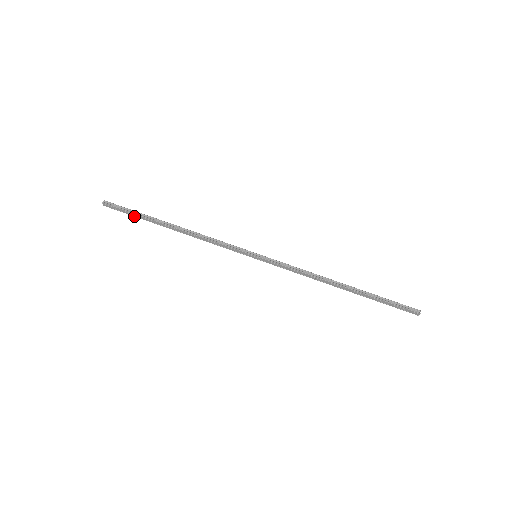
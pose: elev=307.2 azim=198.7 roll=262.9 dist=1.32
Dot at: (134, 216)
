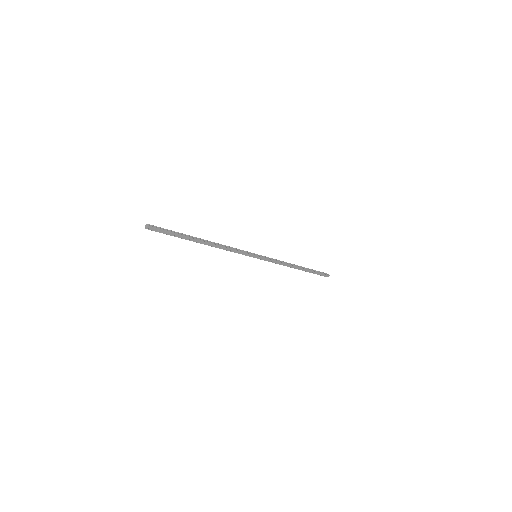
Dot at: occluded
